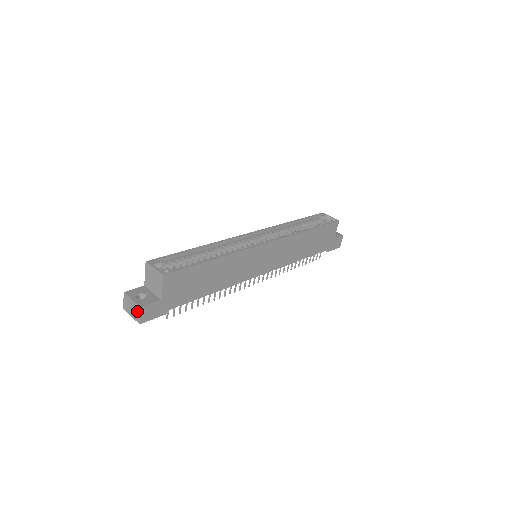
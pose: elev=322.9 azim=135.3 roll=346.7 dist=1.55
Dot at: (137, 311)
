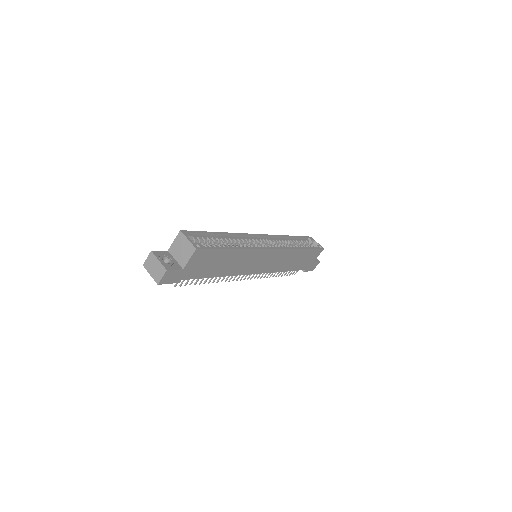
Dot at: (160, 272)
